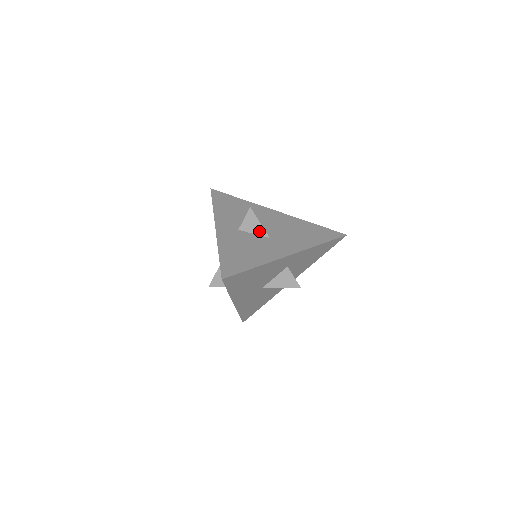
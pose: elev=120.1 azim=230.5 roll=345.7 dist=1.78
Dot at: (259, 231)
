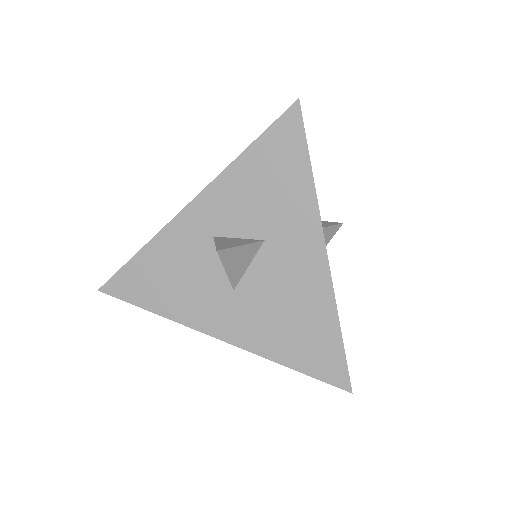
Dot at: occluded
